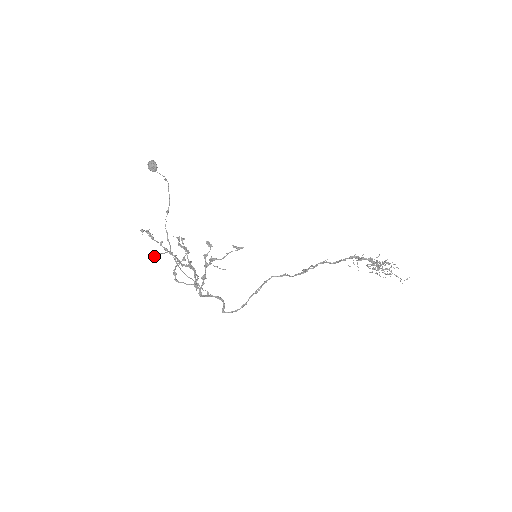
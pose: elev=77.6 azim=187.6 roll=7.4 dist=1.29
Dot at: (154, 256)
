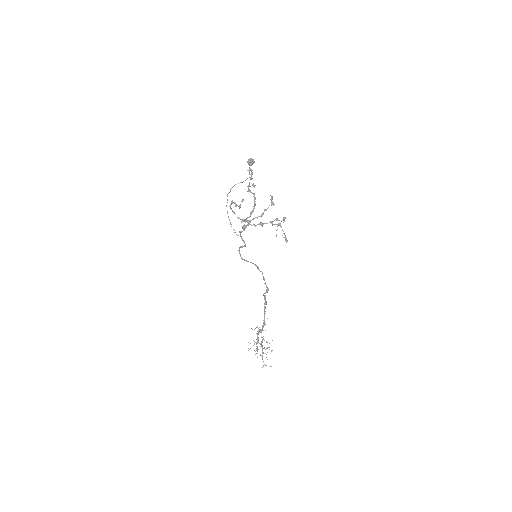
Dot at: occluded
